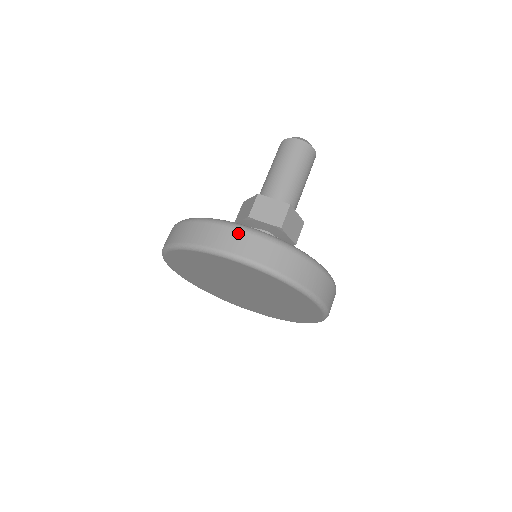
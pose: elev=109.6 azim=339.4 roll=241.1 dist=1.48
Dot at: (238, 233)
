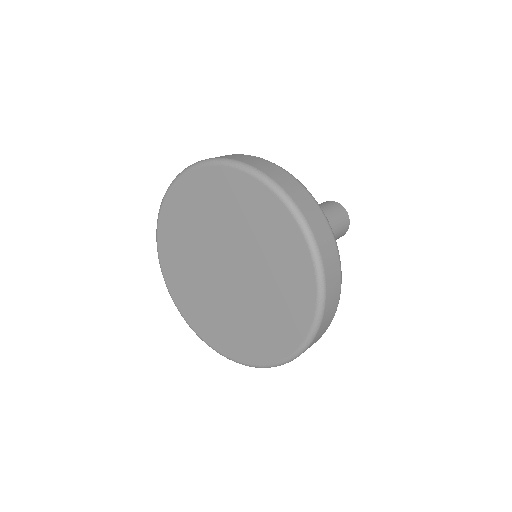
Dot at: occluded
